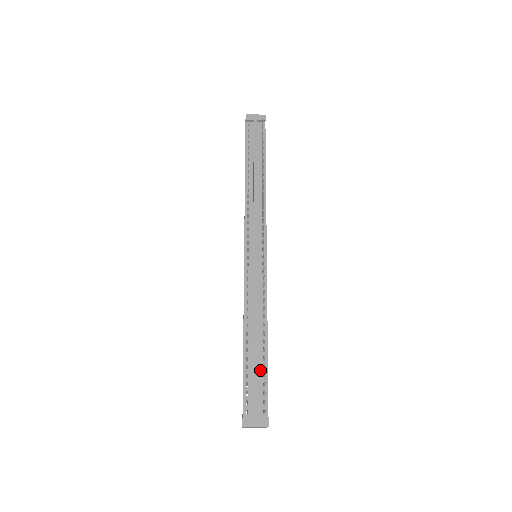
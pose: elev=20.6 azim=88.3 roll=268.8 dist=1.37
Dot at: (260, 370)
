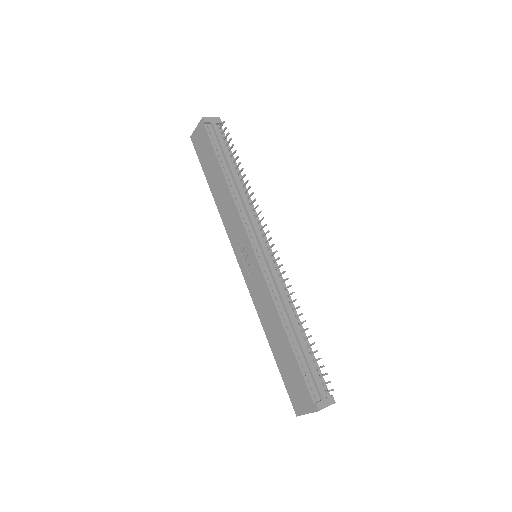
Dot at: (309, 357)
